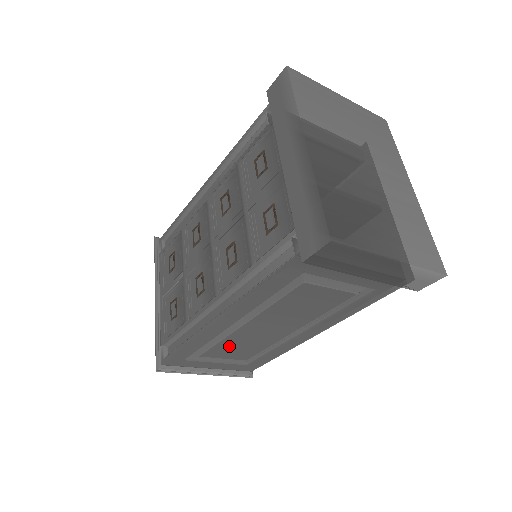
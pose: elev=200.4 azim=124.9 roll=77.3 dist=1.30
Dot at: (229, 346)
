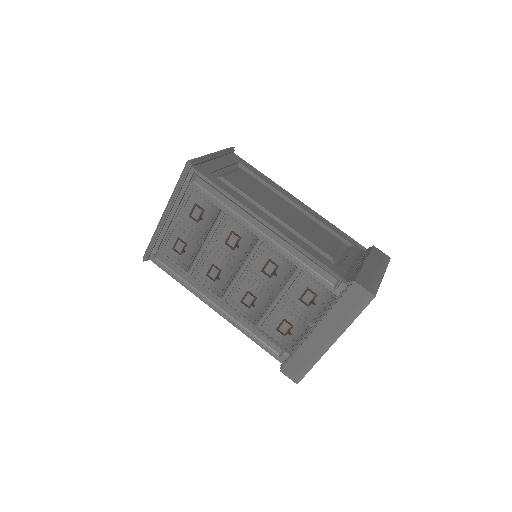
Dot at: occluded
